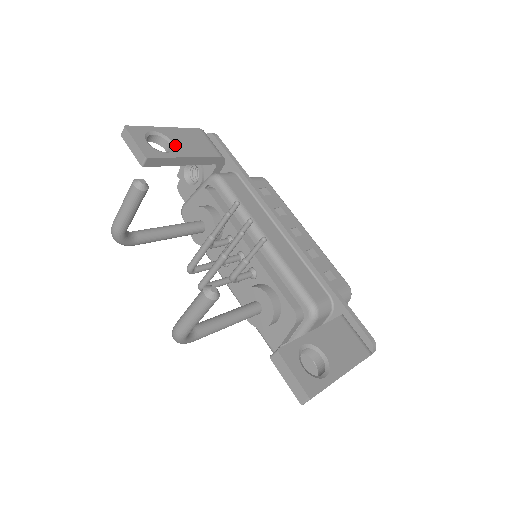
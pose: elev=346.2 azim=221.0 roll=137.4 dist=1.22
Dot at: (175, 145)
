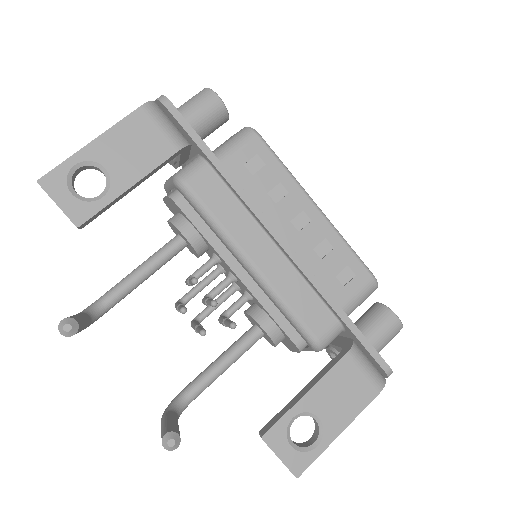
Dot at: (110, 173)
